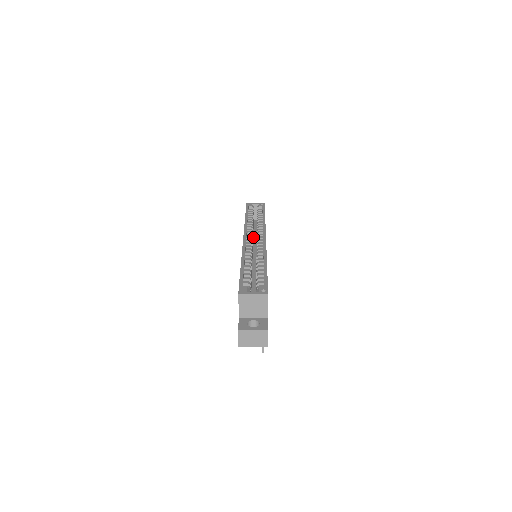
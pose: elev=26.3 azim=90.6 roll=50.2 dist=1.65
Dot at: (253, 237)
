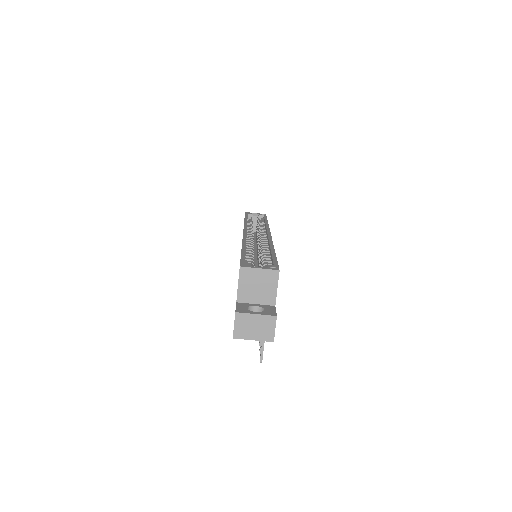
Dot at: occluded
